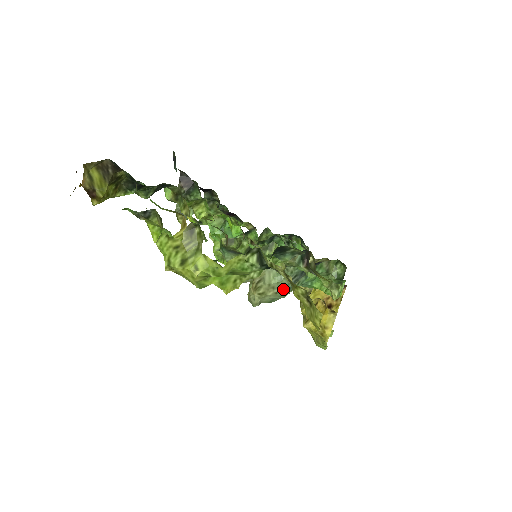
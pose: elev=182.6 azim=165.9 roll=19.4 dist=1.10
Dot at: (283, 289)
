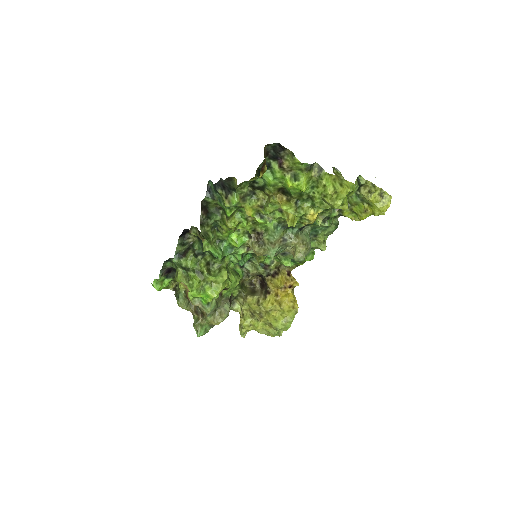
Dot at: occluded
